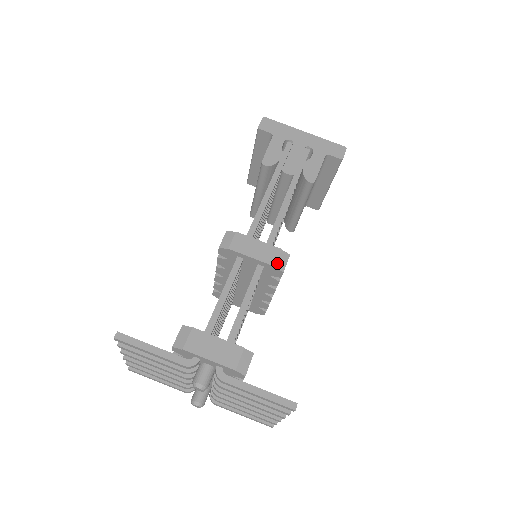
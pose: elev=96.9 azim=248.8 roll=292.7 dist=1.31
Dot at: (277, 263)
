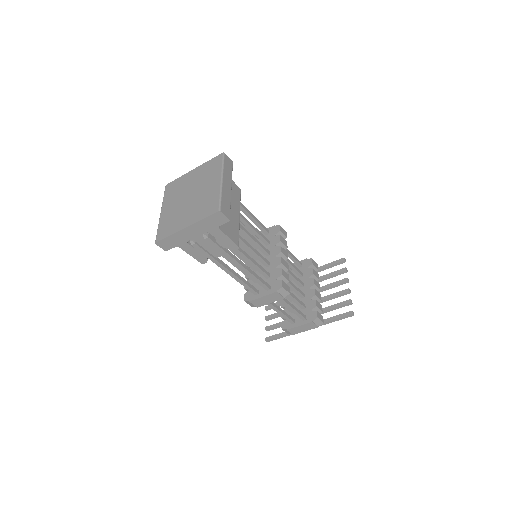
Dot at: (283, 296)
